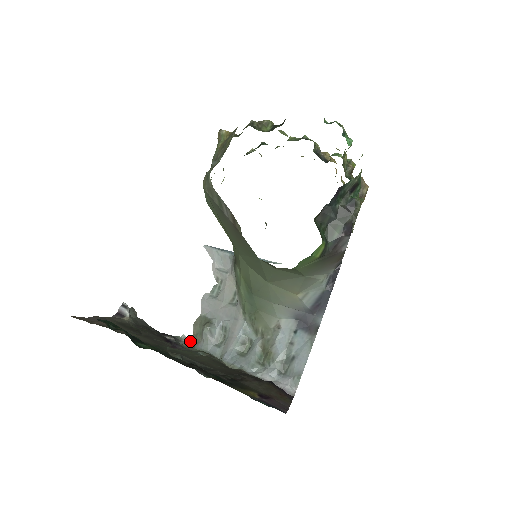
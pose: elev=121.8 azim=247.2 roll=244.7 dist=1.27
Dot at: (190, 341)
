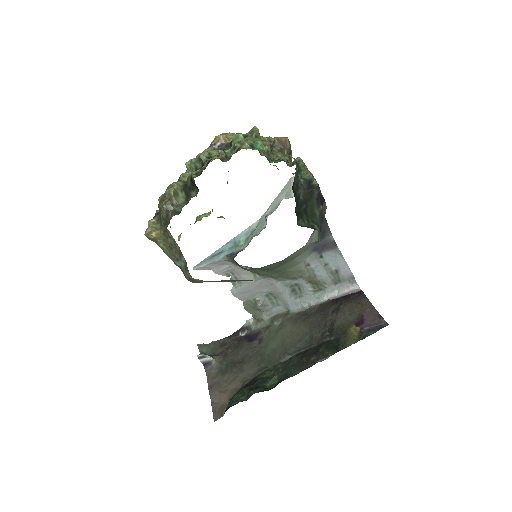
Dot at: (255, 319)
